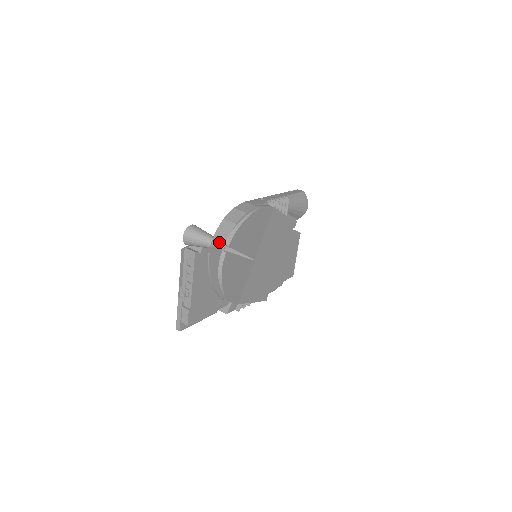
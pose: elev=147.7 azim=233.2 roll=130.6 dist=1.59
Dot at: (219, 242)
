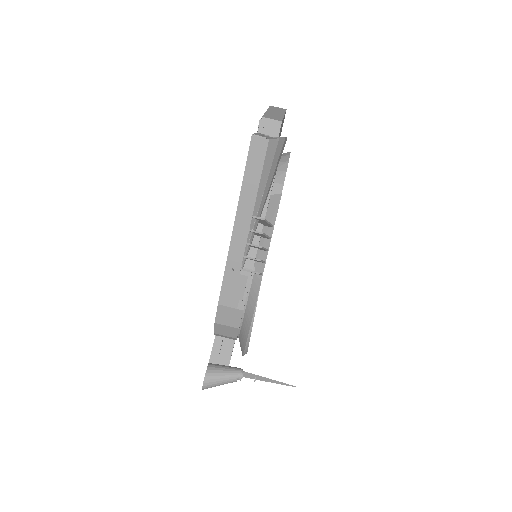
Dot at: (243, 375)
